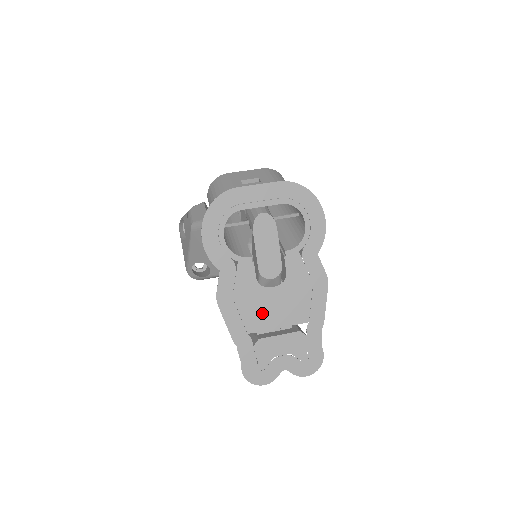
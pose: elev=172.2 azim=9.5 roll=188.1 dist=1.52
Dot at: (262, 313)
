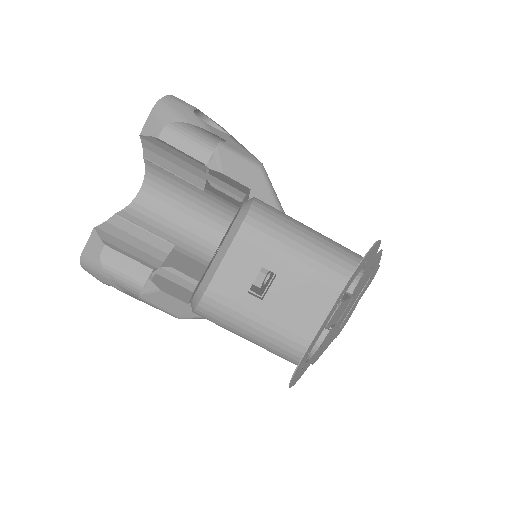
Dot at: (342, 320)
